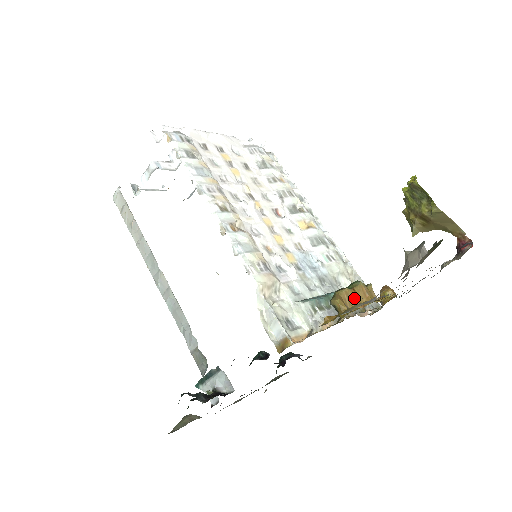
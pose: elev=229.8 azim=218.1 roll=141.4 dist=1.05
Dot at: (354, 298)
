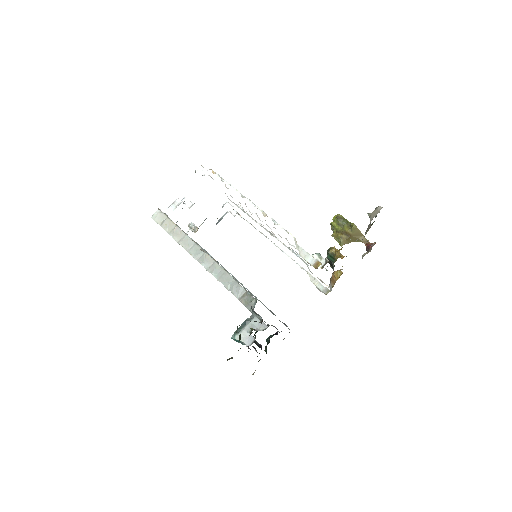
Dot at: occluded
